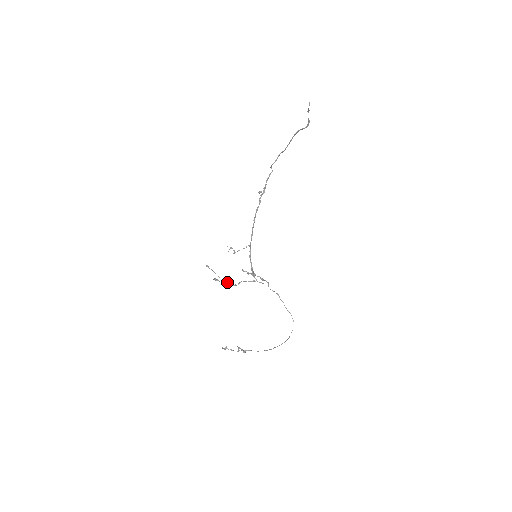
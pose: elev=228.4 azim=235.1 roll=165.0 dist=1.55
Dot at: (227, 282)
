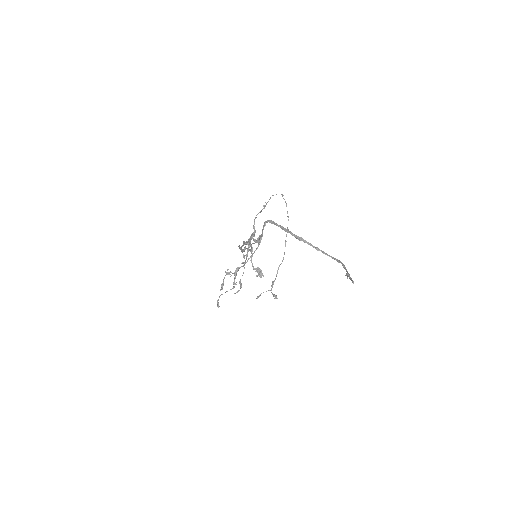
Dot at: (234, 280)
